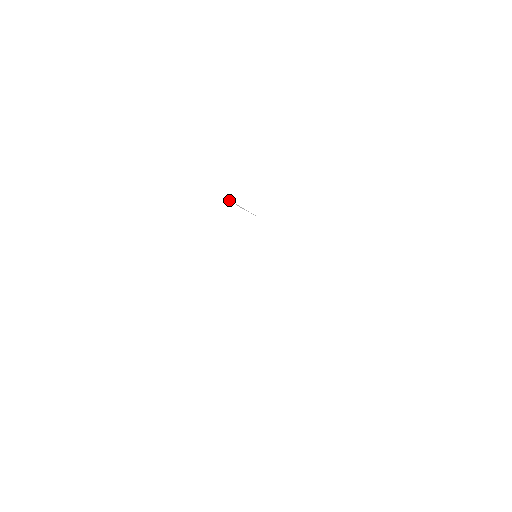
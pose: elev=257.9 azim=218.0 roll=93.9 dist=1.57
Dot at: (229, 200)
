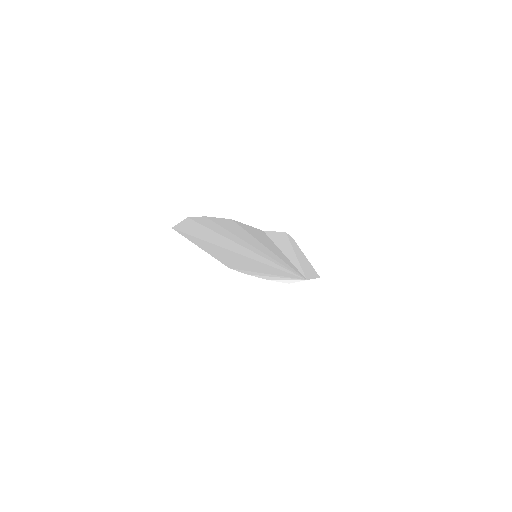
Dot at: occluded
